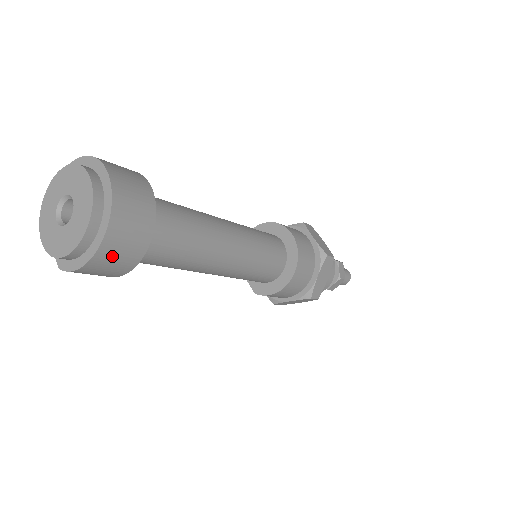
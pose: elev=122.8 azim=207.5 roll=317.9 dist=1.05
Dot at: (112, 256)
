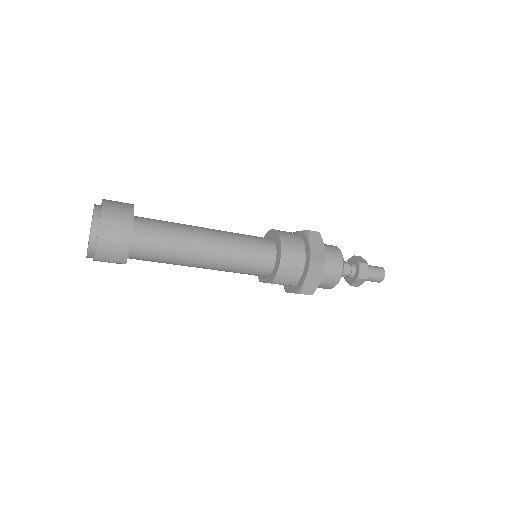
Dot at: (111, 228)
